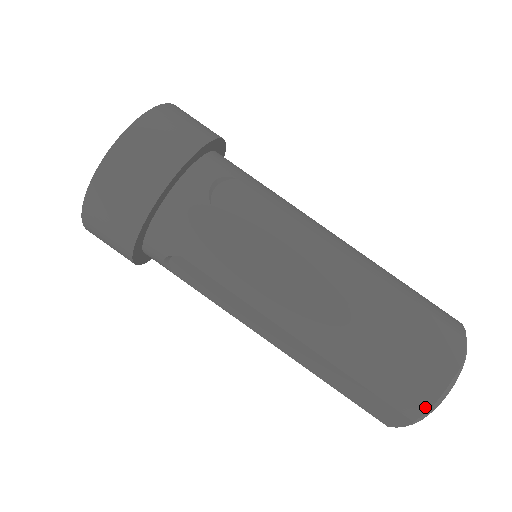
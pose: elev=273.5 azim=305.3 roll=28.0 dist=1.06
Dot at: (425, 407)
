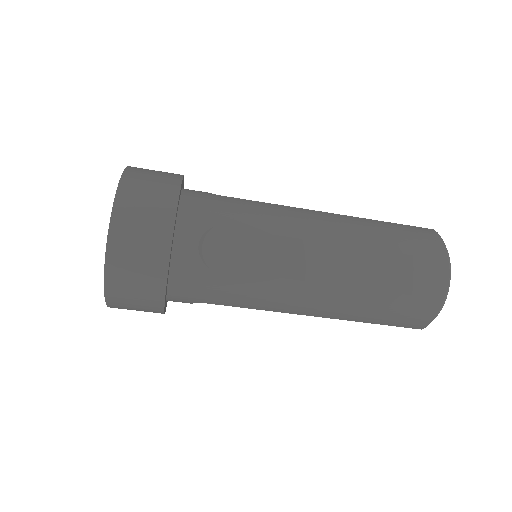
Dot at: (428, 323)
